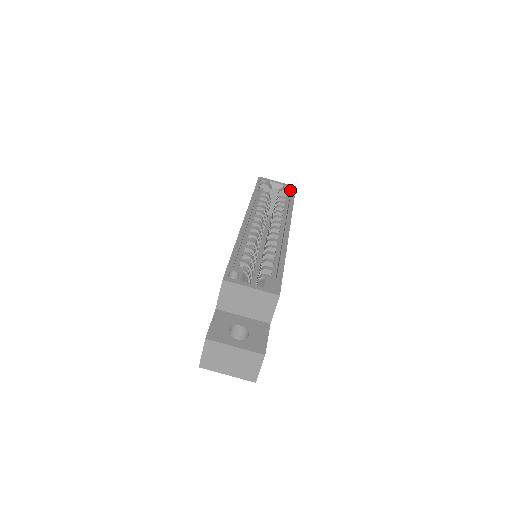
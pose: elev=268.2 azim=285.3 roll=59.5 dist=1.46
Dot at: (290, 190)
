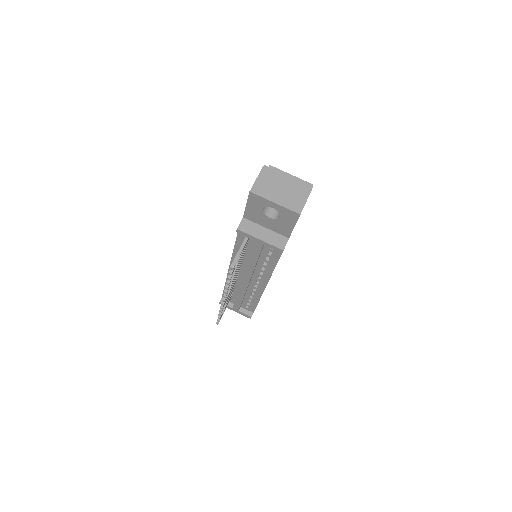
Dot at: occluded
